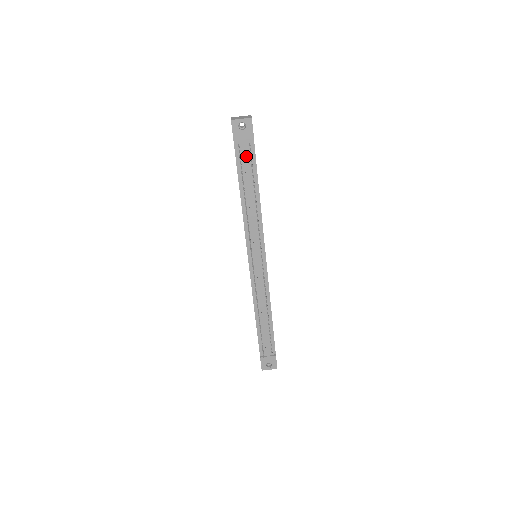
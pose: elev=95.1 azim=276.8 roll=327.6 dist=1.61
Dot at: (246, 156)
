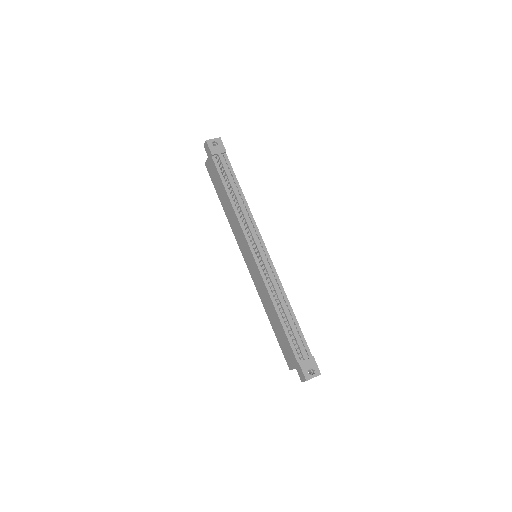
Dot at: (224, 164)
